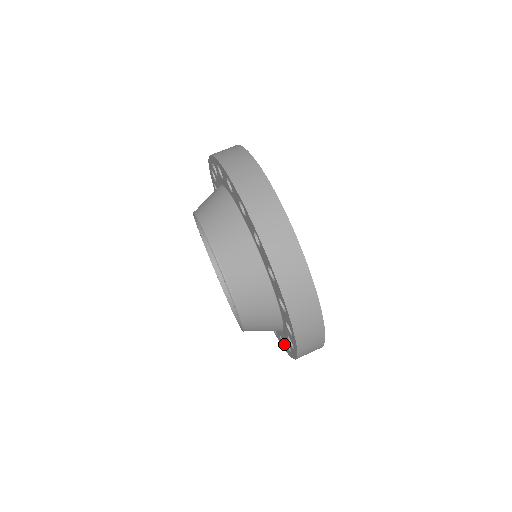
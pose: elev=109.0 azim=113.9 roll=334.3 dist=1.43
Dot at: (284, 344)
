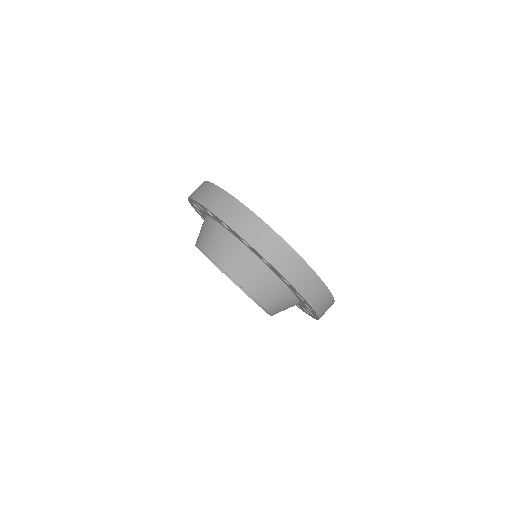
Dot at: occluded
